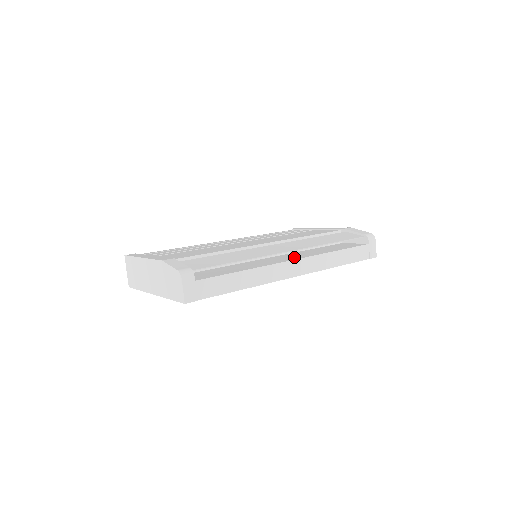
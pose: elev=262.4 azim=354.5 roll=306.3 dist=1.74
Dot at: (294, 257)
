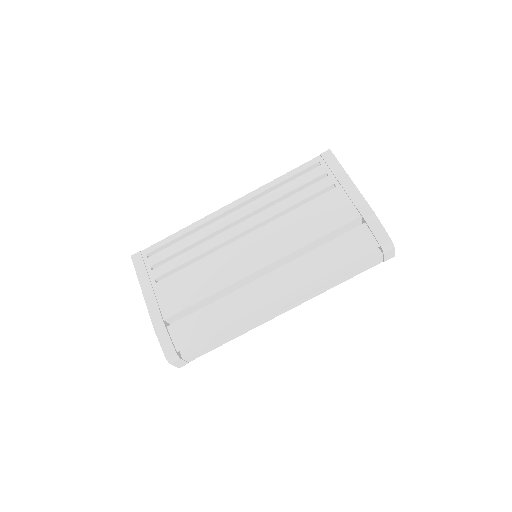
Dot at: occluded
